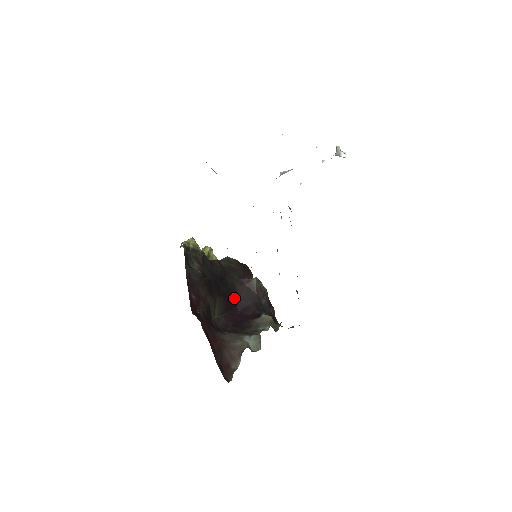
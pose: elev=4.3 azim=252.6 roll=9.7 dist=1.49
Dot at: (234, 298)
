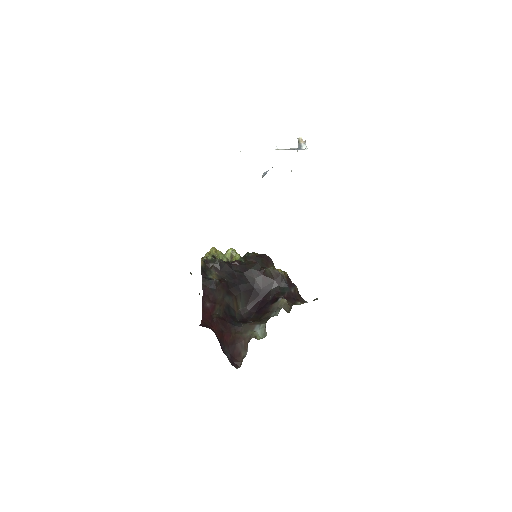
Dot at: (255, 289)
